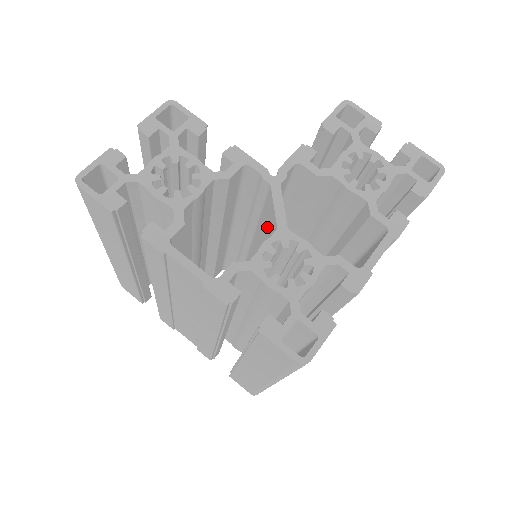
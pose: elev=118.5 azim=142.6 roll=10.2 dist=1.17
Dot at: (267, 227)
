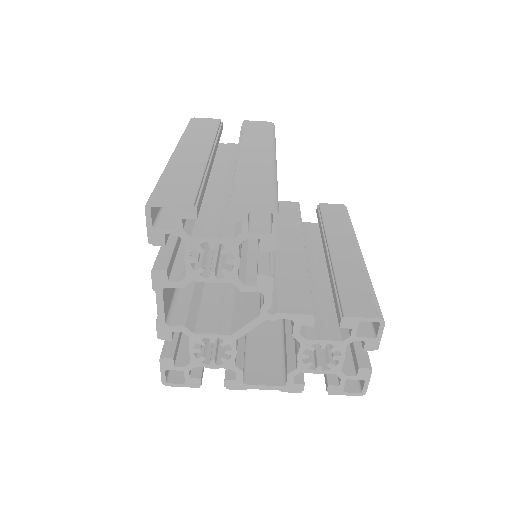
Dot at: (244, 305)
